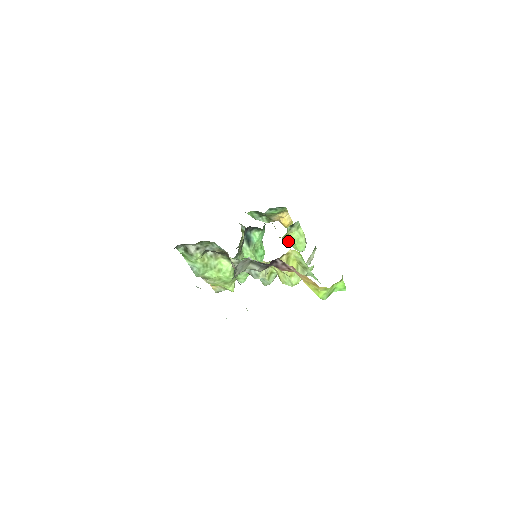
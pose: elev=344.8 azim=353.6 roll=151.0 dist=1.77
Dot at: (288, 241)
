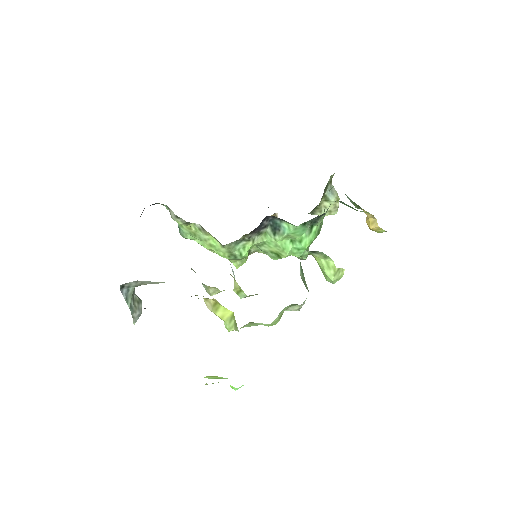
Dot at: occluded
